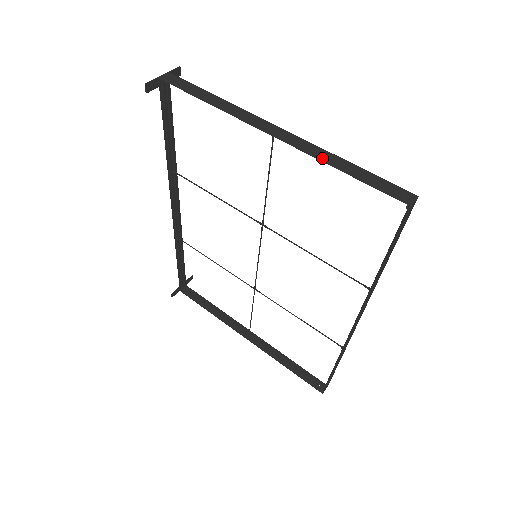
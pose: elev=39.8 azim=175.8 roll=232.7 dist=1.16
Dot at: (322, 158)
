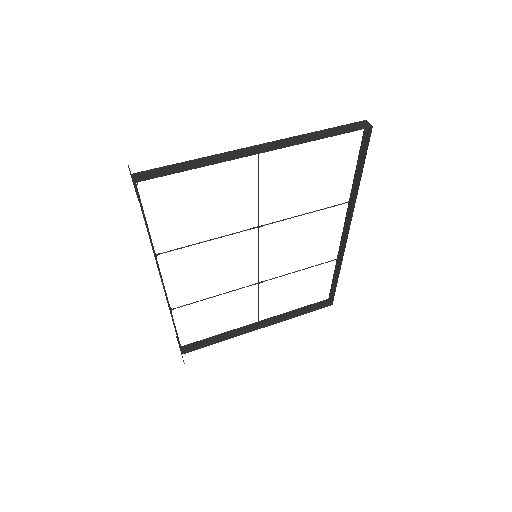
Dot at: (305, 141)
